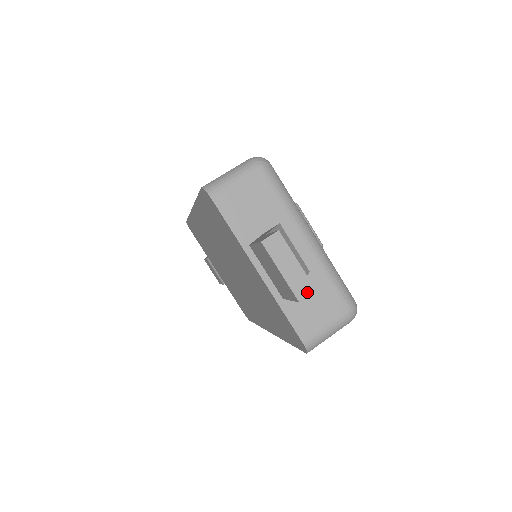
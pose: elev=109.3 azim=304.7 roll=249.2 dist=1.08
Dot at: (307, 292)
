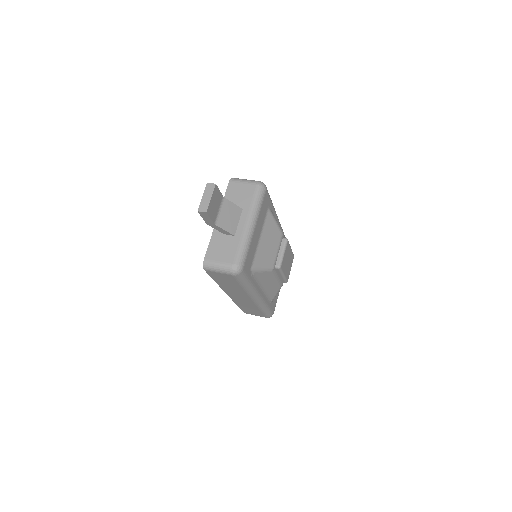
Dot at: (203, 210)
